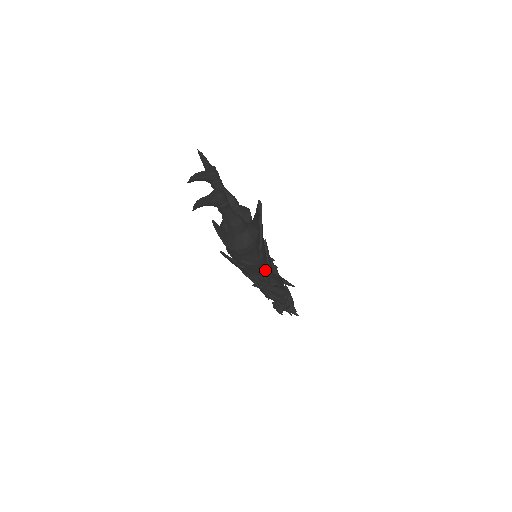
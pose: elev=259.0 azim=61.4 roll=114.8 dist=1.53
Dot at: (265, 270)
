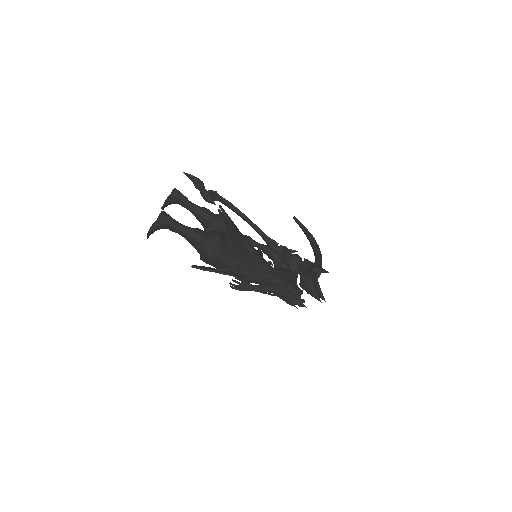
Dot at: (252, 270)
